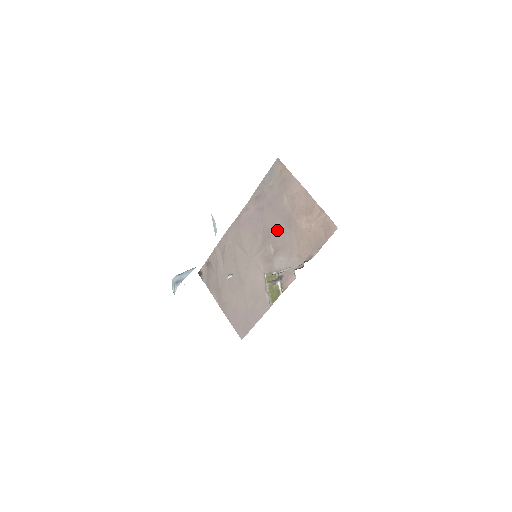
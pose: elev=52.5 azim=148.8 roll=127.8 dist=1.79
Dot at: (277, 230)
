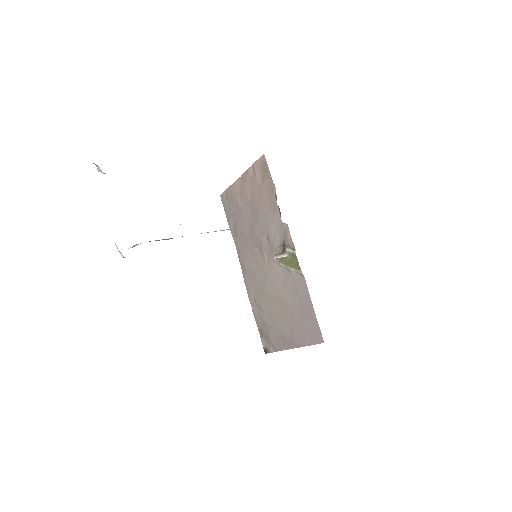
Dot at: (255, 226)
